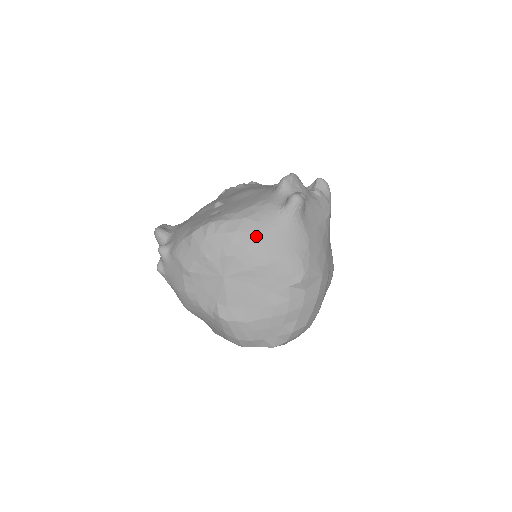
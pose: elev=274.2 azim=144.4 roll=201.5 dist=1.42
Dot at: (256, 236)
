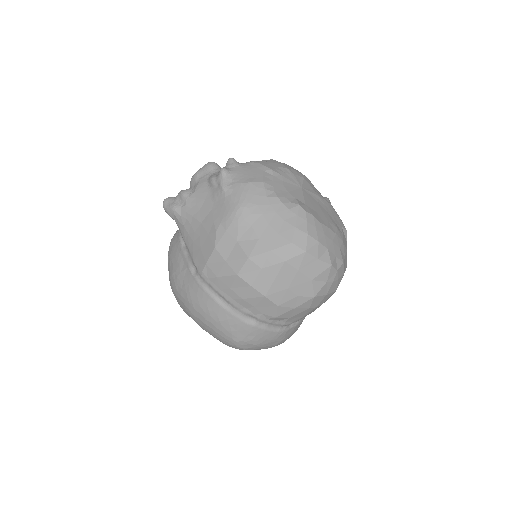
Dot at: occluded
